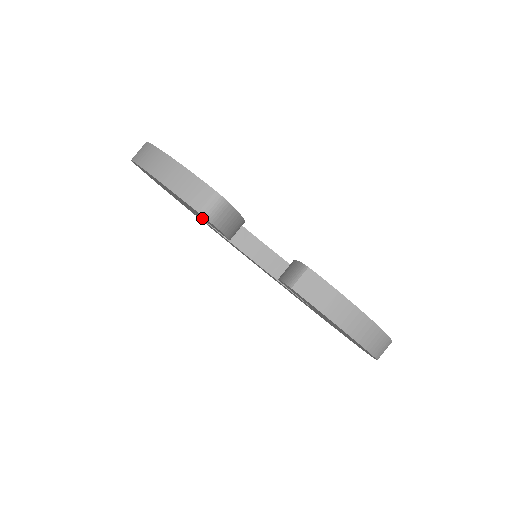
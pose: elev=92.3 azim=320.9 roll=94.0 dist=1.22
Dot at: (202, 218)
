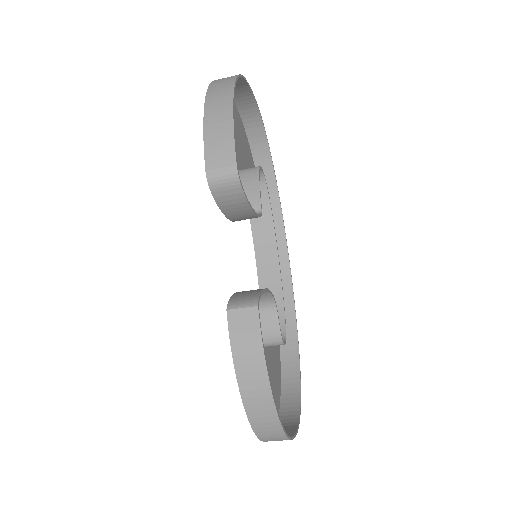
Dot at: occluded
